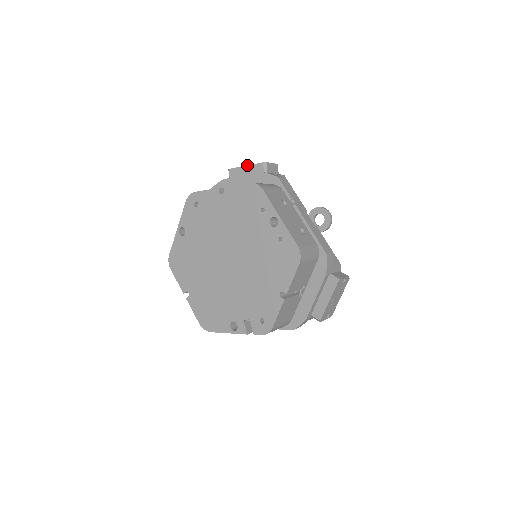
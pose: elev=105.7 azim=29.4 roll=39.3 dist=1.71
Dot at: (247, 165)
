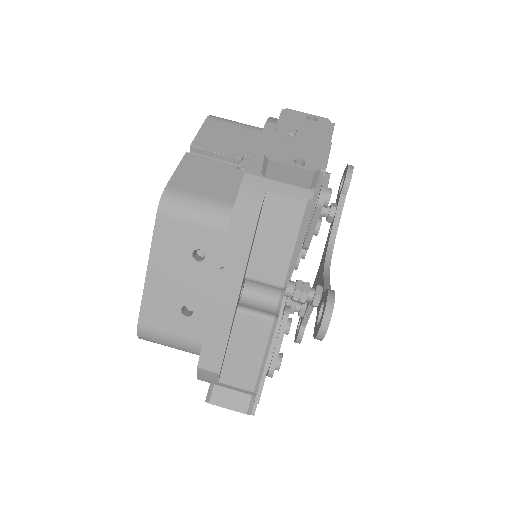
Dot at: (273, 132)
